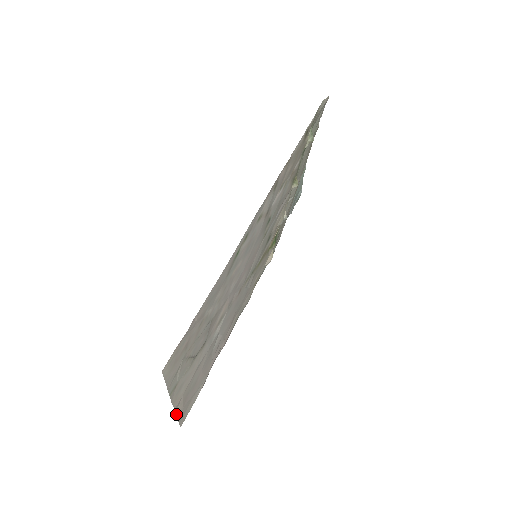
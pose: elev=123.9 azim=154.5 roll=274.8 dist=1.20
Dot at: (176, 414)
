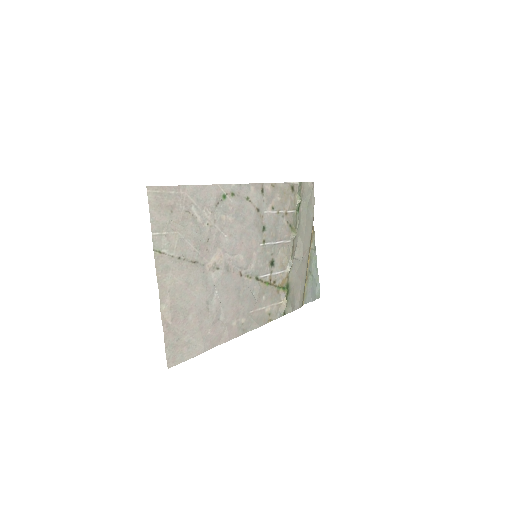
Dot at: (162, 318)
